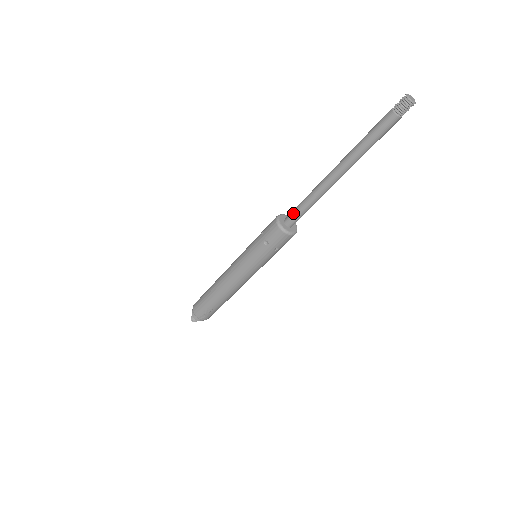
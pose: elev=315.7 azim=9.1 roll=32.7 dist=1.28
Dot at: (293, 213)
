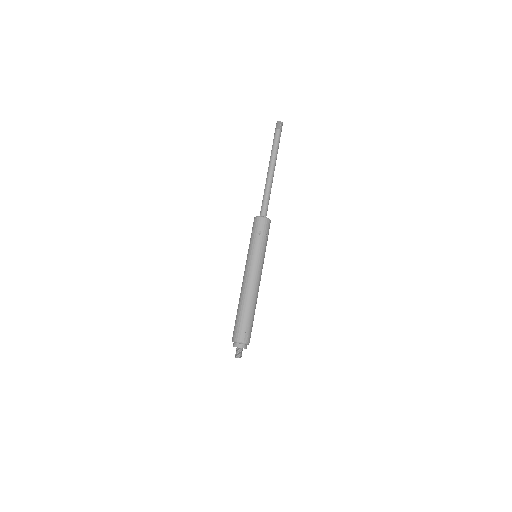
Dot at: (262, 207)
